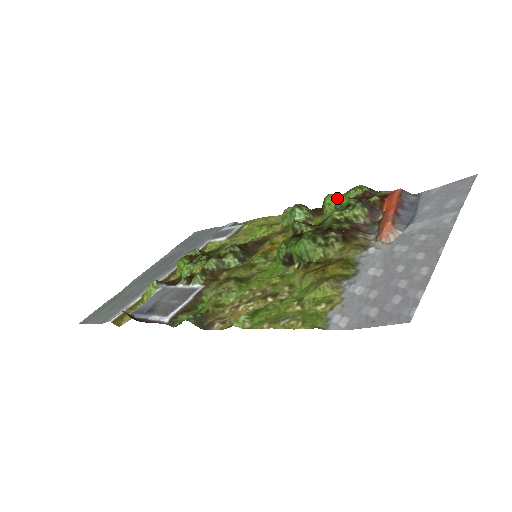
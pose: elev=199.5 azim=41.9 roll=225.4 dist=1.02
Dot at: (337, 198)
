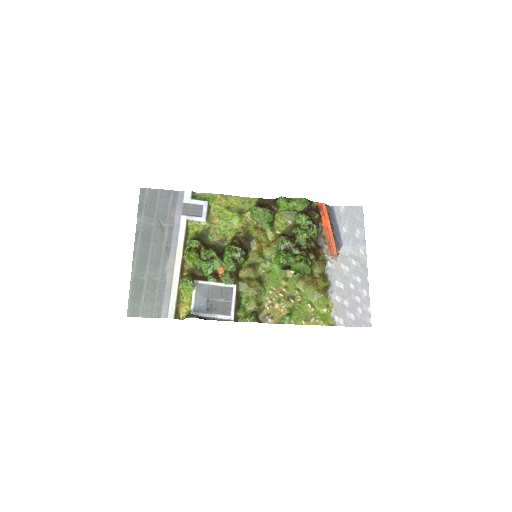
Dot at: (290, 204)
